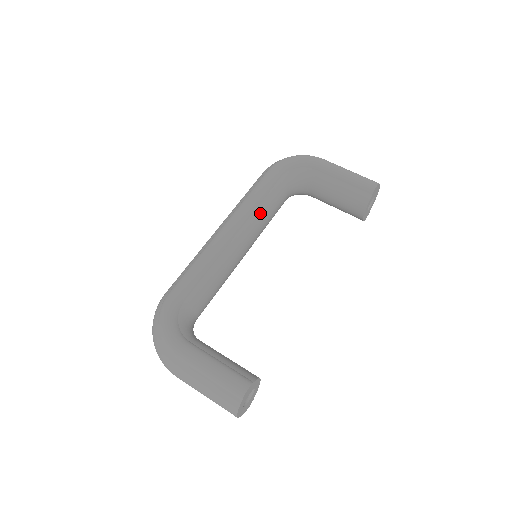
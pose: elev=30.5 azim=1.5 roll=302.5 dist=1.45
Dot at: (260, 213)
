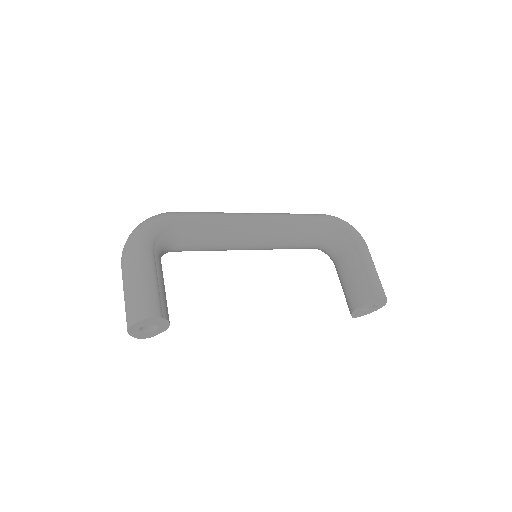
Dot at: (289, 233)
